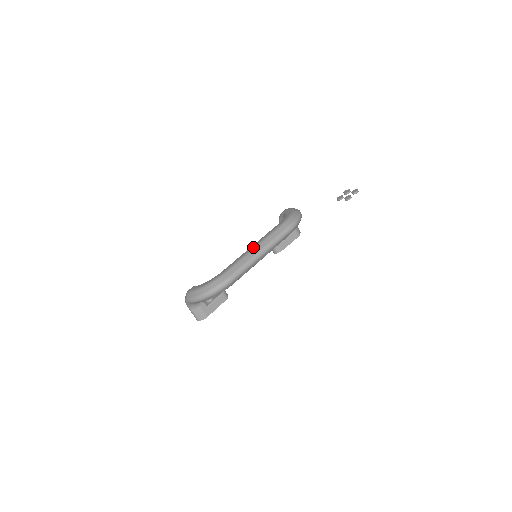
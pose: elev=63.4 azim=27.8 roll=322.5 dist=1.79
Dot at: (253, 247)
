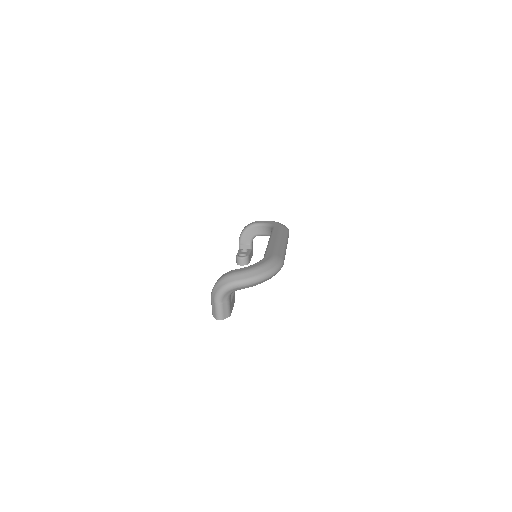
Dot at: (277, 239)
